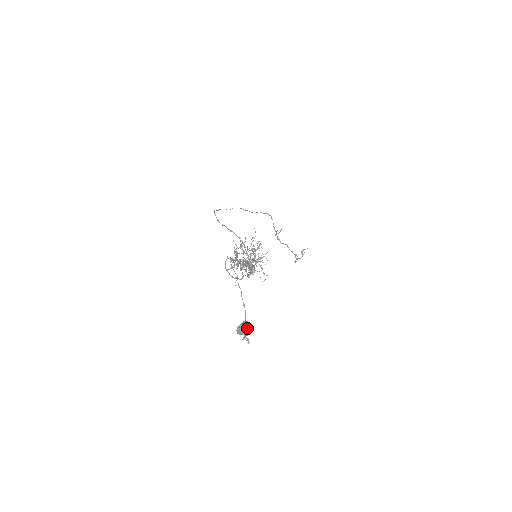
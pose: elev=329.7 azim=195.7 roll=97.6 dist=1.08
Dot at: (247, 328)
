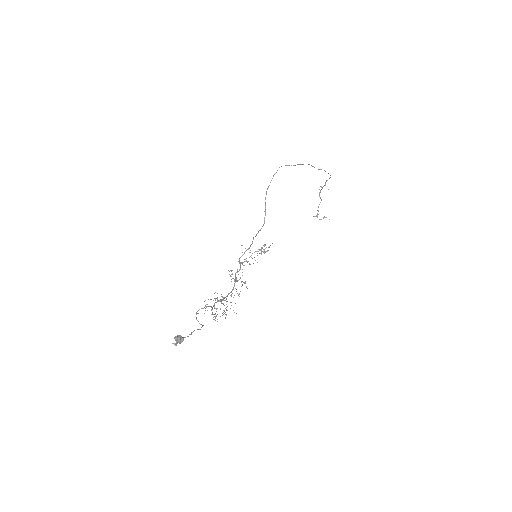
Dot at: (180, 343)
